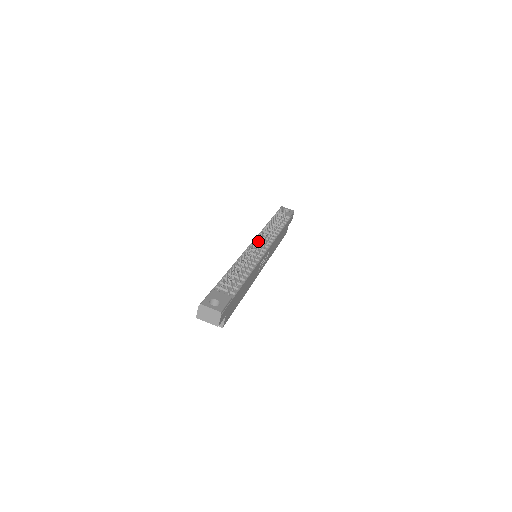
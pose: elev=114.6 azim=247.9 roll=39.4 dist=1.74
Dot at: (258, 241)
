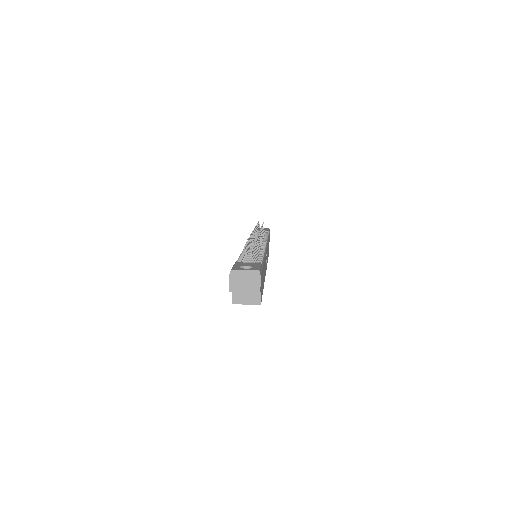
Dot at: occluded
